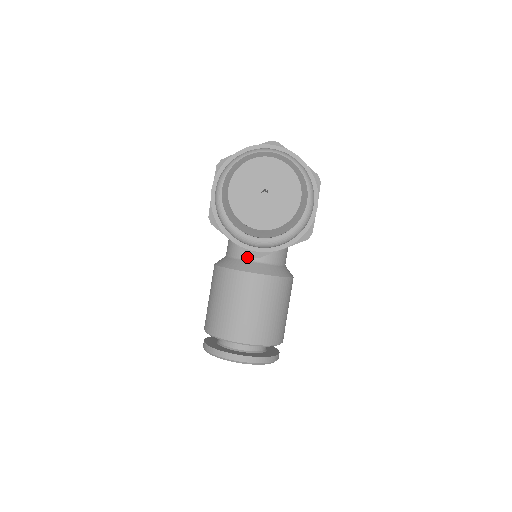
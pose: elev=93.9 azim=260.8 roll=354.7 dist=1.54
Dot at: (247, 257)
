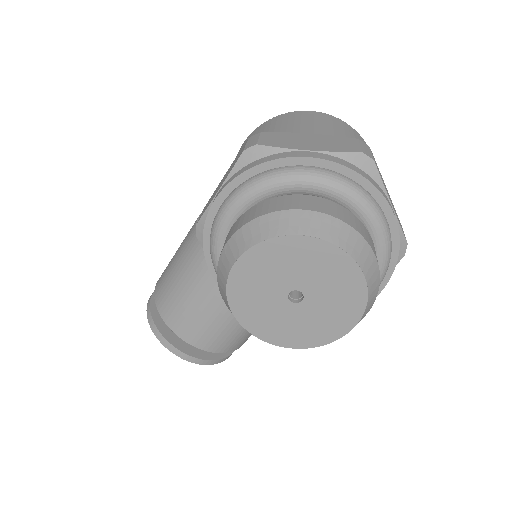
Dot at: occluded
